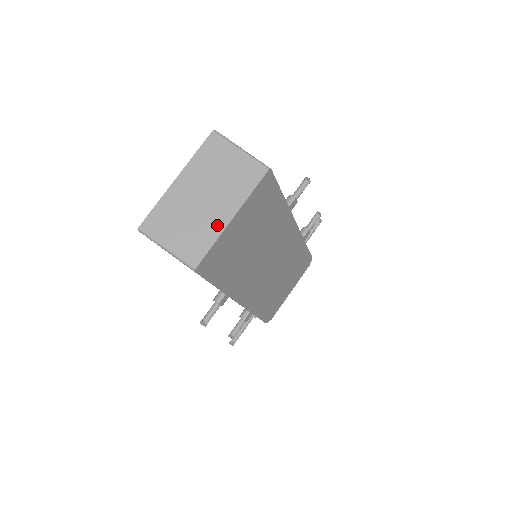
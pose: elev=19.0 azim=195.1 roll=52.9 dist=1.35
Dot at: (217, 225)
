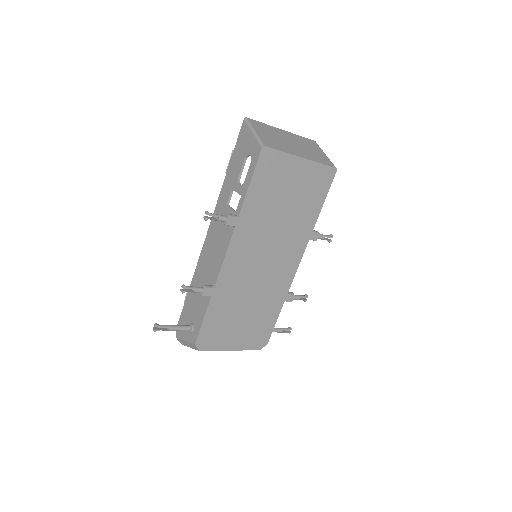
Dot at: (292, 151)
